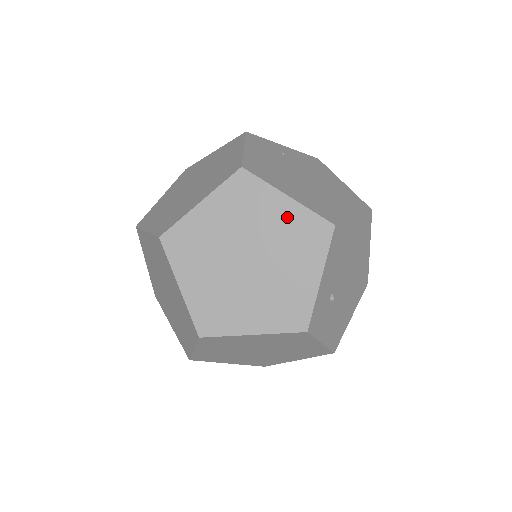
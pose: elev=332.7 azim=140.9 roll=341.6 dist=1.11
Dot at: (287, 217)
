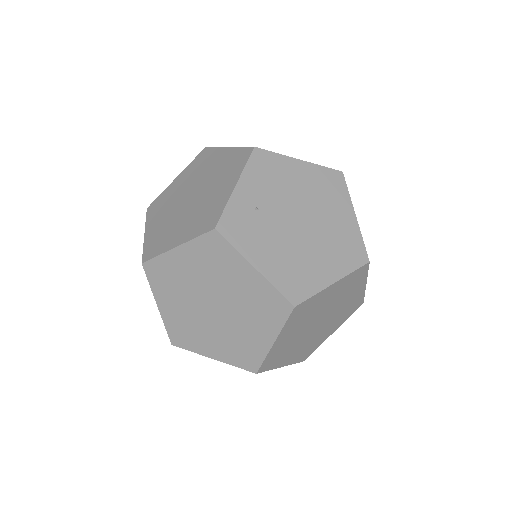
Dot at: (337, 290)
